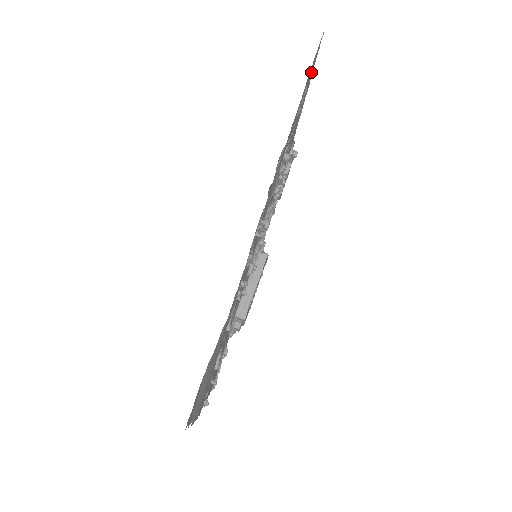
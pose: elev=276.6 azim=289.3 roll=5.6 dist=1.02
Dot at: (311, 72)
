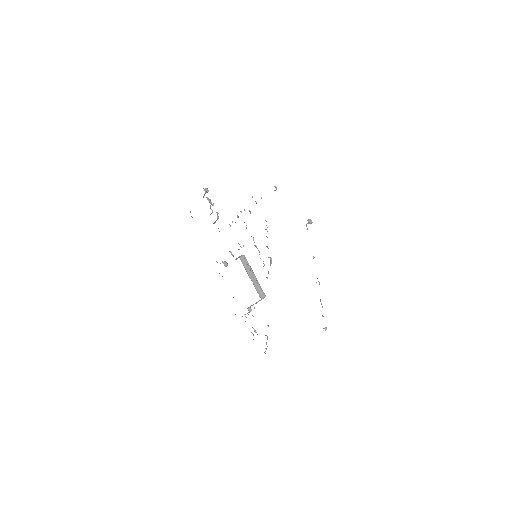
Dot at: occluded
